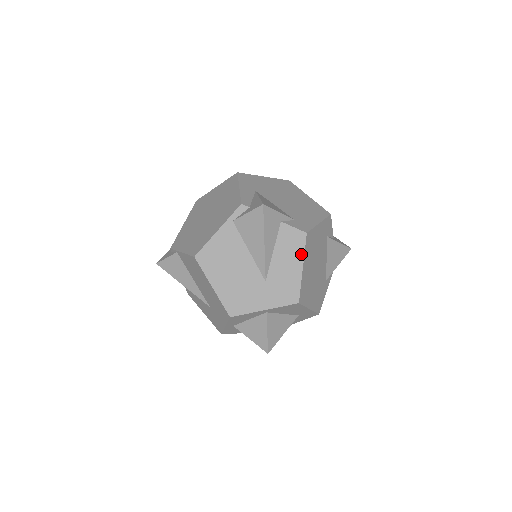
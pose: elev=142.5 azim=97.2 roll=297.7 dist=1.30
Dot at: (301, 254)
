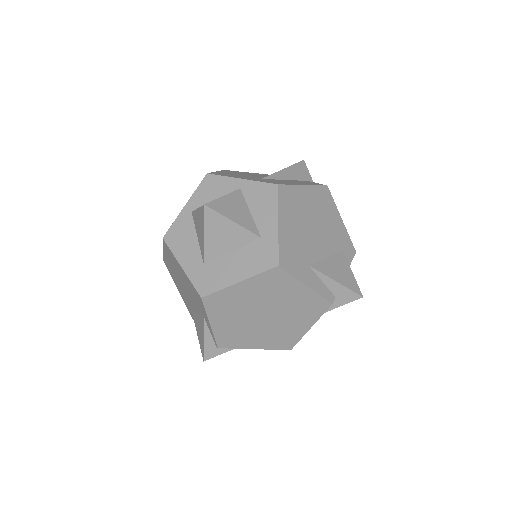
Dot at: occluded
